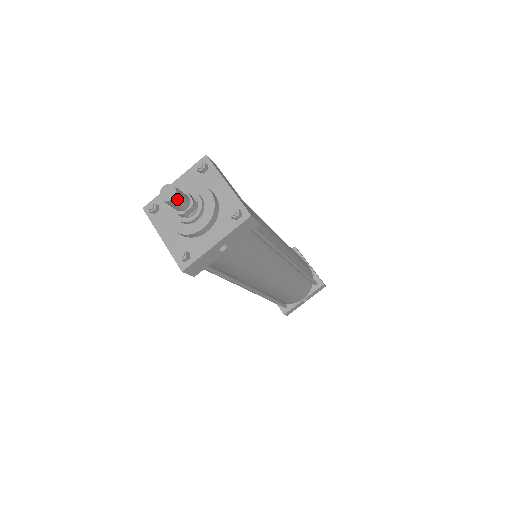
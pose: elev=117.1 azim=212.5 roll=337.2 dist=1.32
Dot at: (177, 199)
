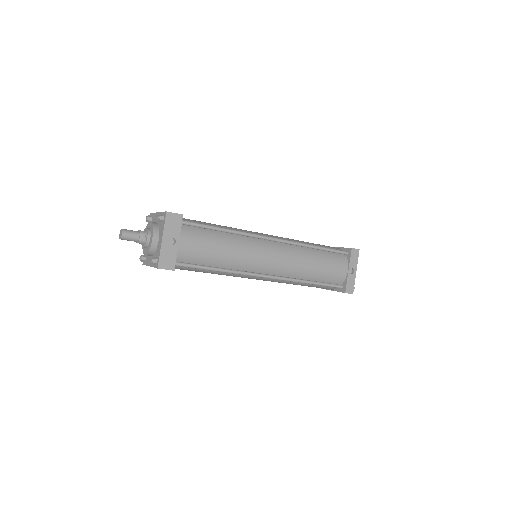
Dot at: (126, 233)
